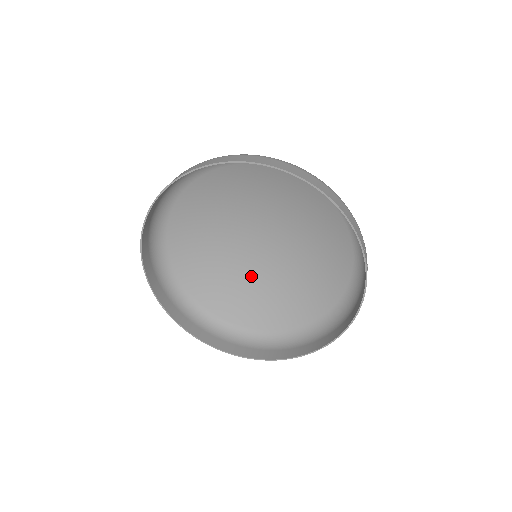
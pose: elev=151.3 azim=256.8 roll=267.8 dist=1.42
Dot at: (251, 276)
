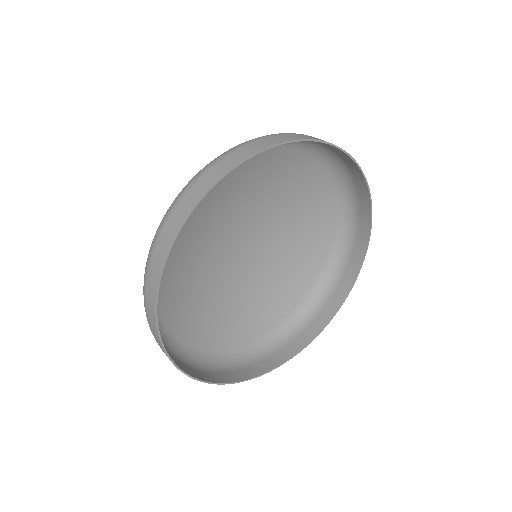
Dot at: (232, 285)
